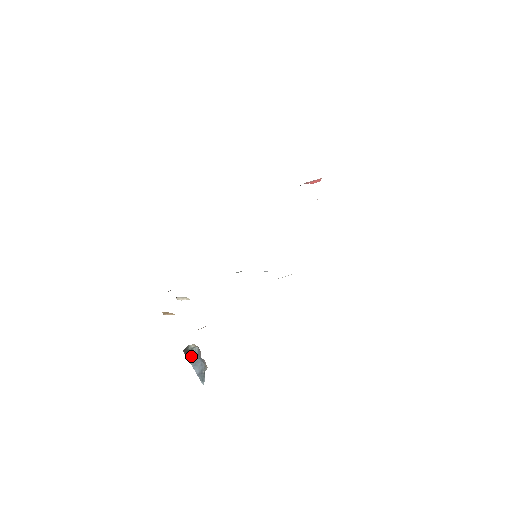
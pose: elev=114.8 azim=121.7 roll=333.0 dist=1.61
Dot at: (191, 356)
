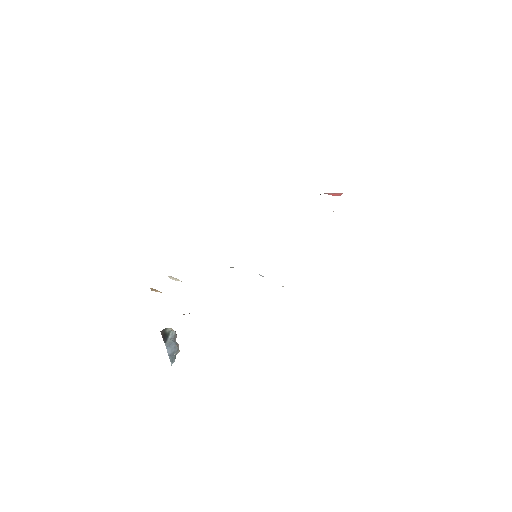
Dot at: (167, 337)
